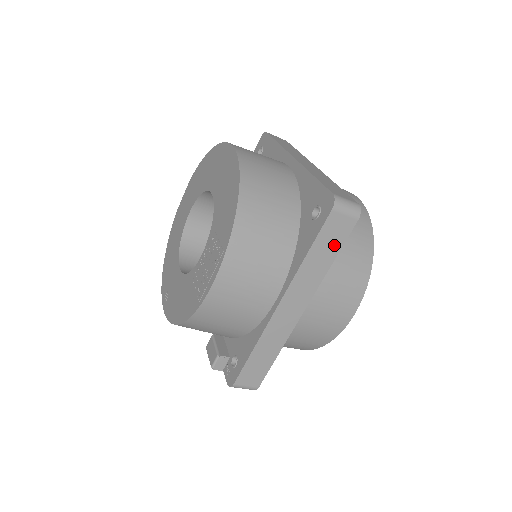
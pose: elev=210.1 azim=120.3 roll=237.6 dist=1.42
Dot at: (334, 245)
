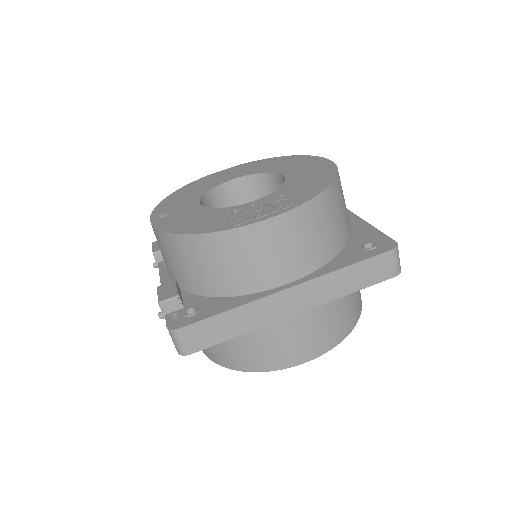
Dot at: (366, 279)
